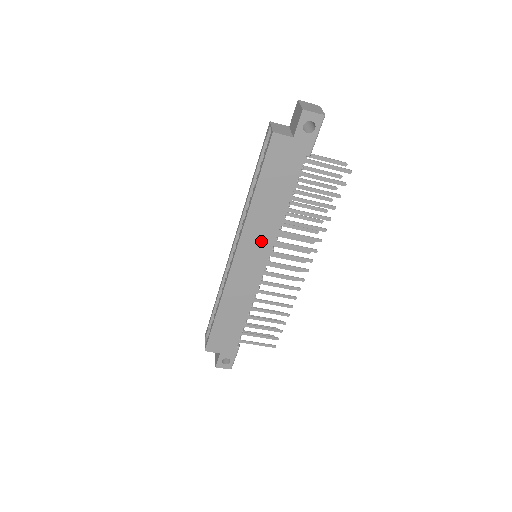
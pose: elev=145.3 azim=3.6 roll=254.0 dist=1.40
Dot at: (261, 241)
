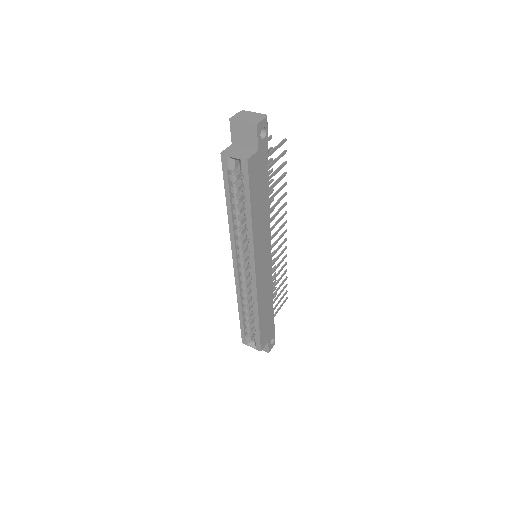
Dot at: (264, 242)
